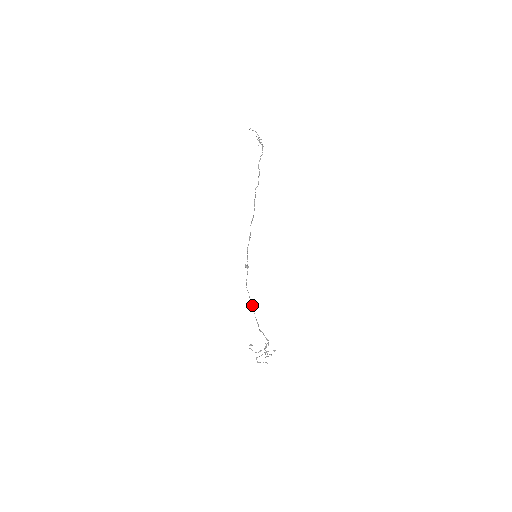
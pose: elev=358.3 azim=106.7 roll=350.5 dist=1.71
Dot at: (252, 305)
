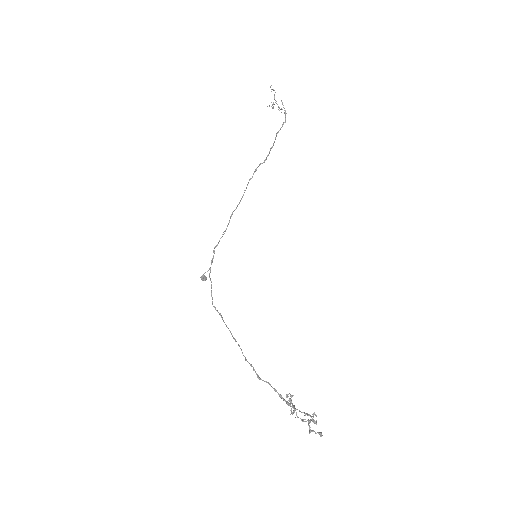
Dot at: (232, 335)
